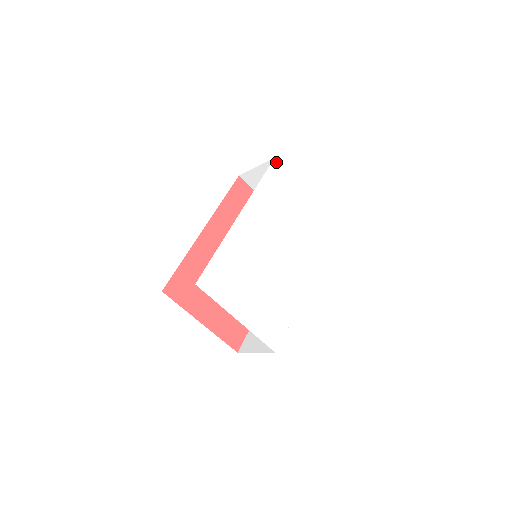
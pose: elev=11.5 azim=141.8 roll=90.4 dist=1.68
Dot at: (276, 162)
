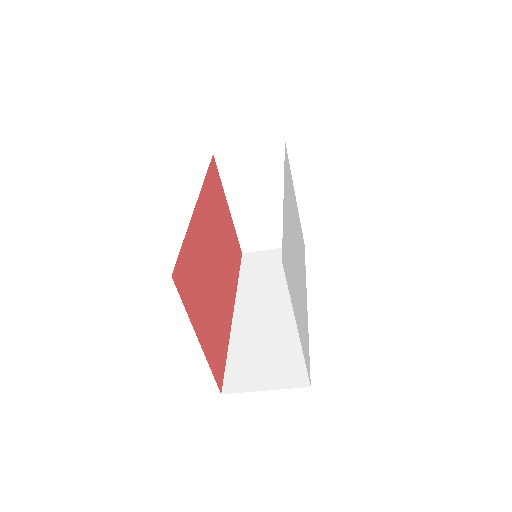
Dot at: occluded
